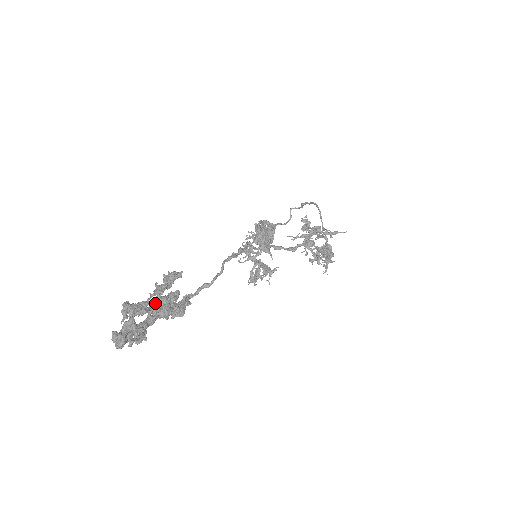
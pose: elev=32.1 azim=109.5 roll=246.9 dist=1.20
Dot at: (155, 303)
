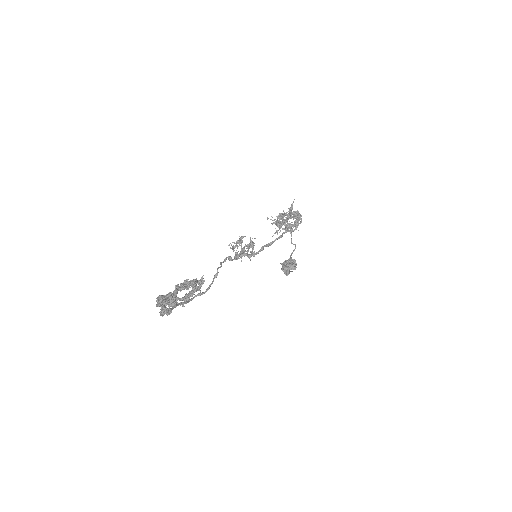
Dot at: occluded
